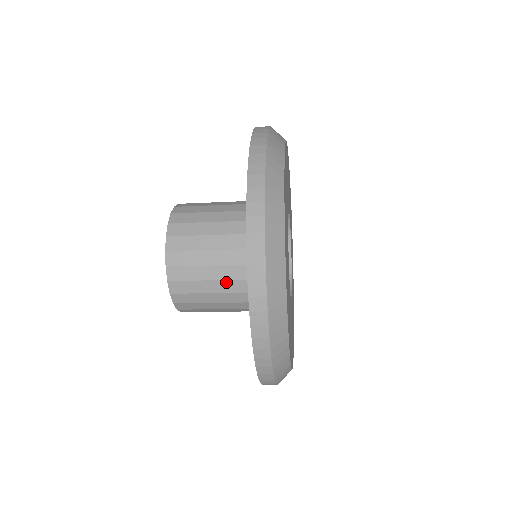
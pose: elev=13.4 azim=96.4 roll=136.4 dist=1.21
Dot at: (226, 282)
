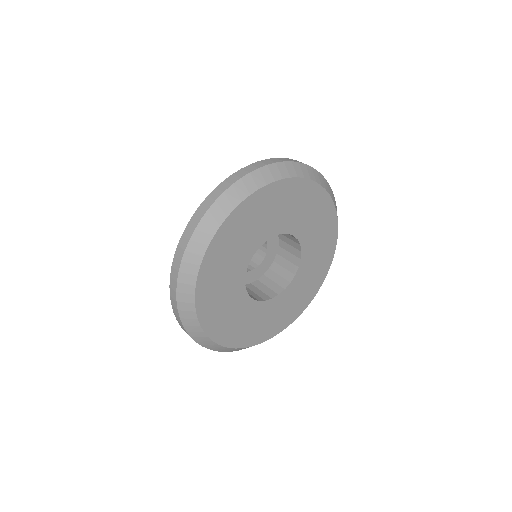
Dot at: occluded
